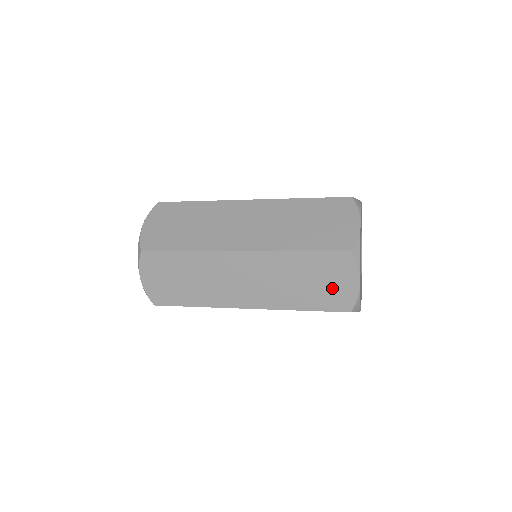
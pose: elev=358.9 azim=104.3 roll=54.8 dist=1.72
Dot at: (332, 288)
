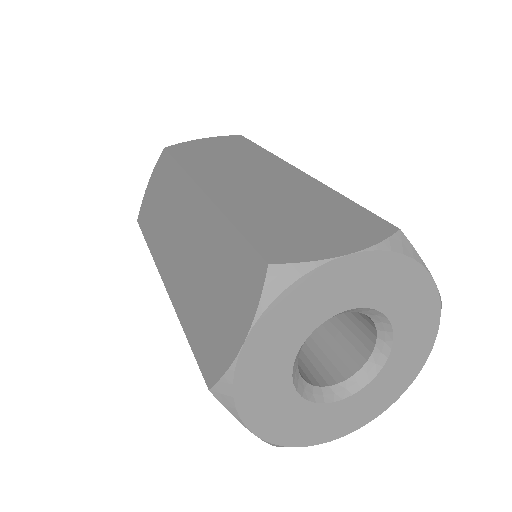
Dot at: (220, 320)
